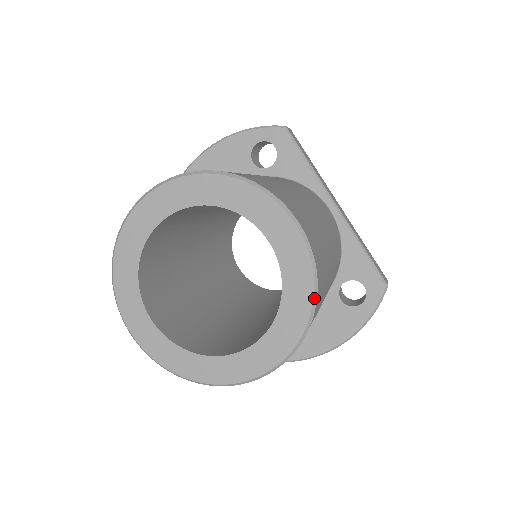
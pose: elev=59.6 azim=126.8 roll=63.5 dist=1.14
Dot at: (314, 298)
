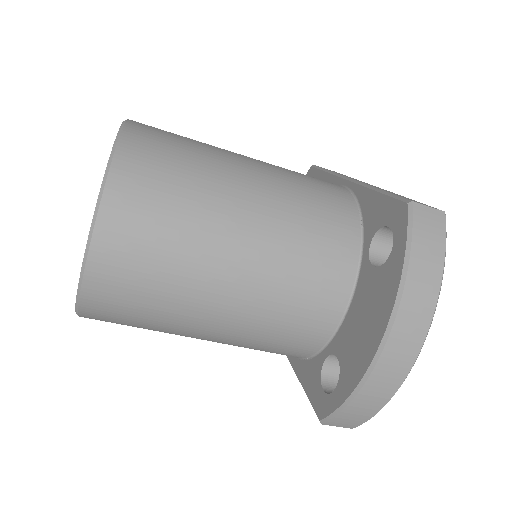
Dot at: (113, 148)
